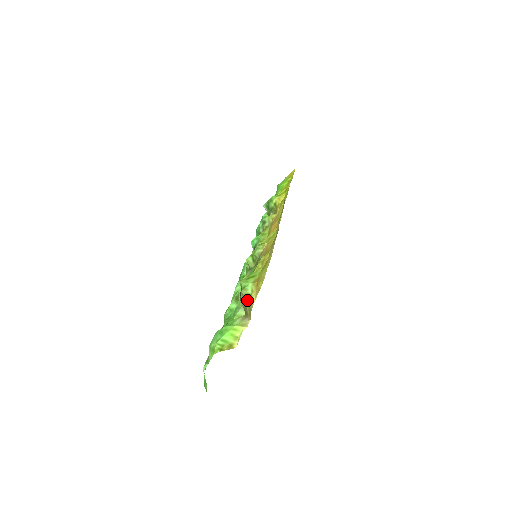
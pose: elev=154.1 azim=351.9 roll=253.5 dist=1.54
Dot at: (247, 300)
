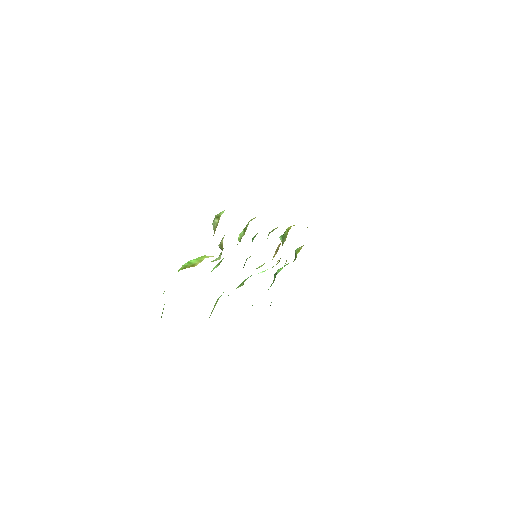
Dot at: (217, 219)
